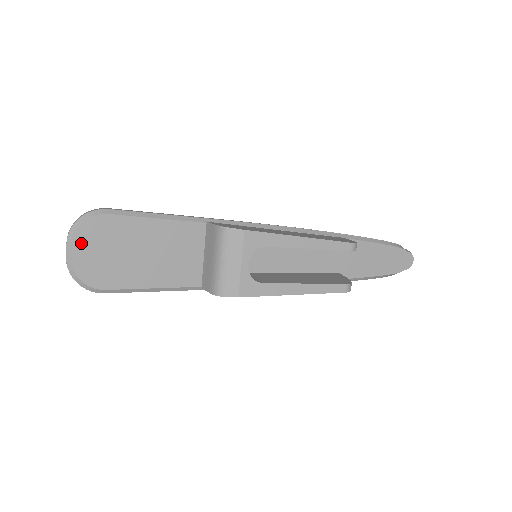
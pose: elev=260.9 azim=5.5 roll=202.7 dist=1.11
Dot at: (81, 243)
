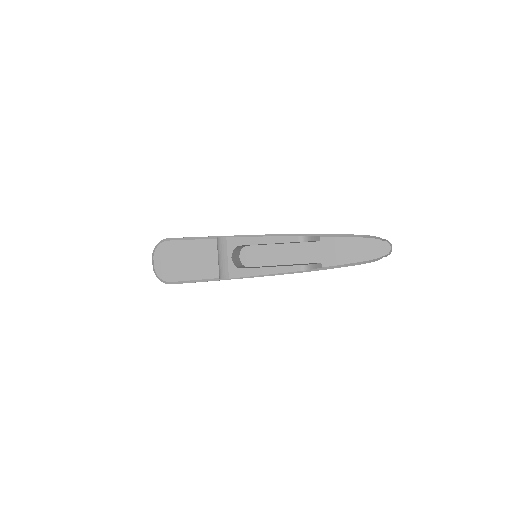
Dot at: (158, 257)
